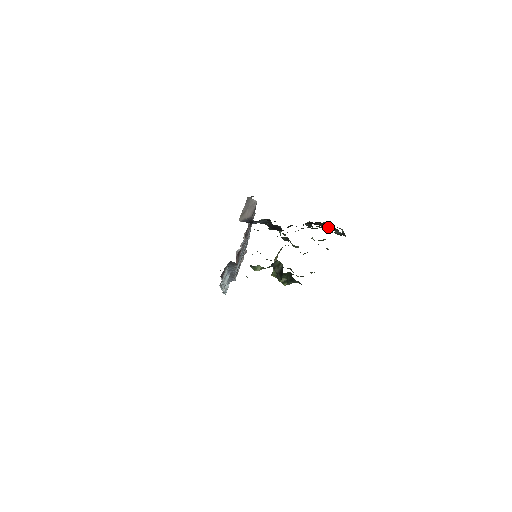
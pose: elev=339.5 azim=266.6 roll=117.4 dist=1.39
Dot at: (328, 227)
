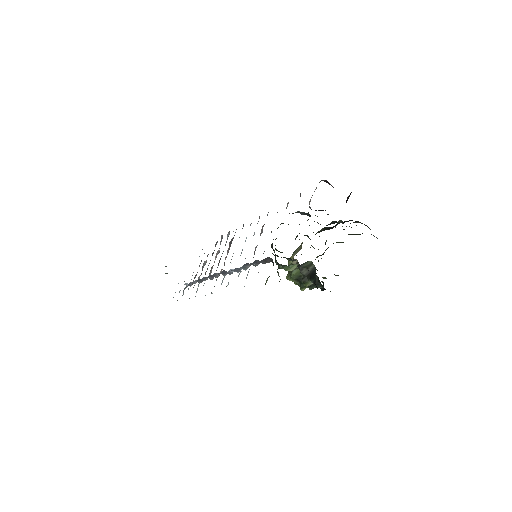
Dot at: (368, 227)
